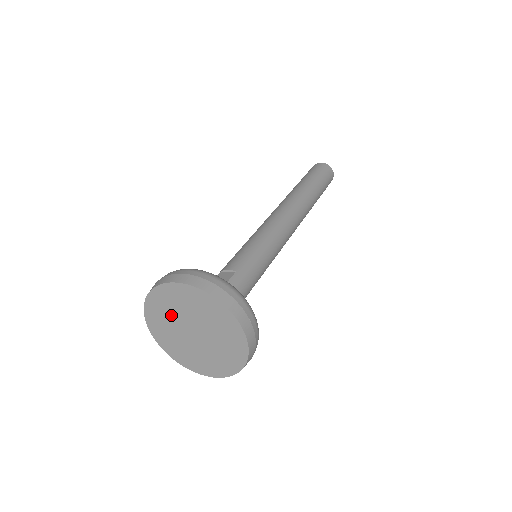
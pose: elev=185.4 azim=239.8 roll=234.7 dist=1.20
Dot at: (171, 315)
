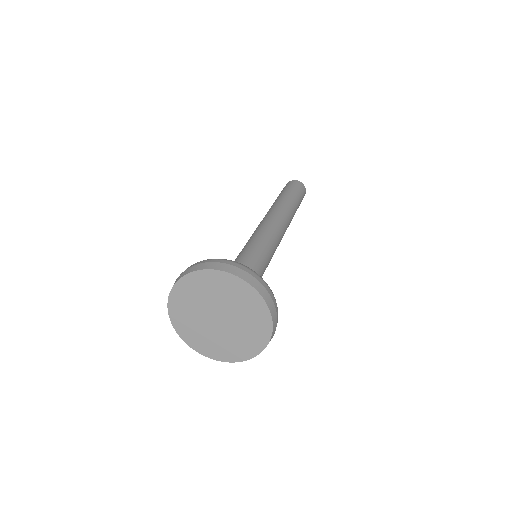
Dot at: (195, 305)
